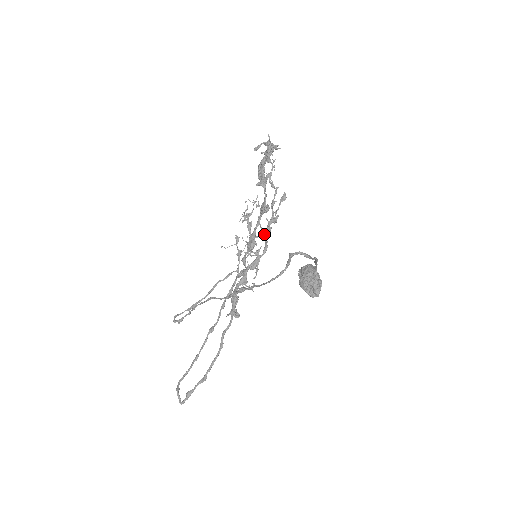
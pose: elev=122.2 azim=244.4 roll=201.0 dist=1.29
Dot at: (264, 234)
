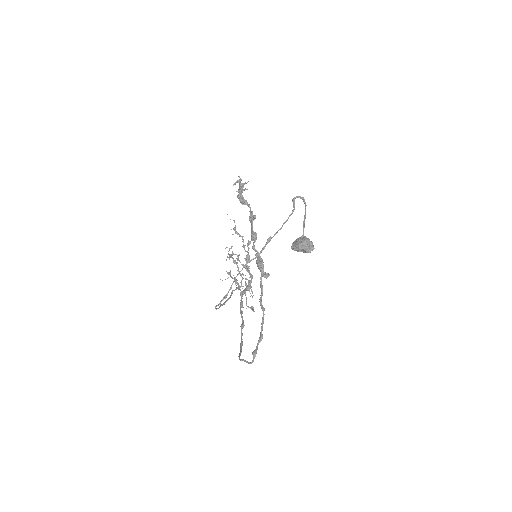
Dot at: (246, 268)
